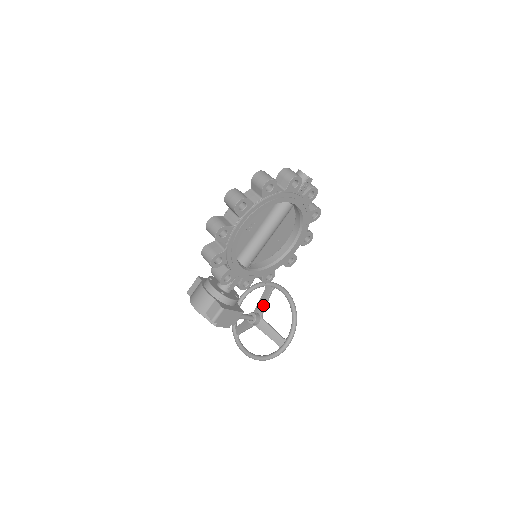
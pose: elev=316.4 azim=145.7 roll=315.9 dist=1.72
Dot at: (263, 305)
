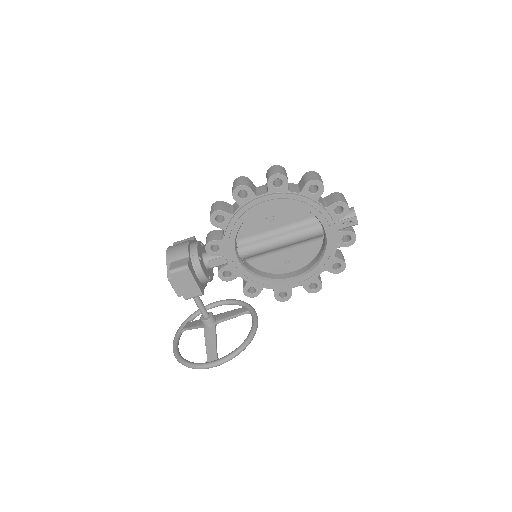
Dot at: (227, 316)
